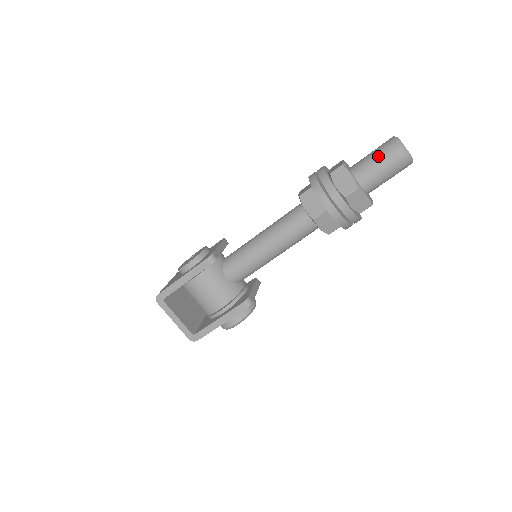
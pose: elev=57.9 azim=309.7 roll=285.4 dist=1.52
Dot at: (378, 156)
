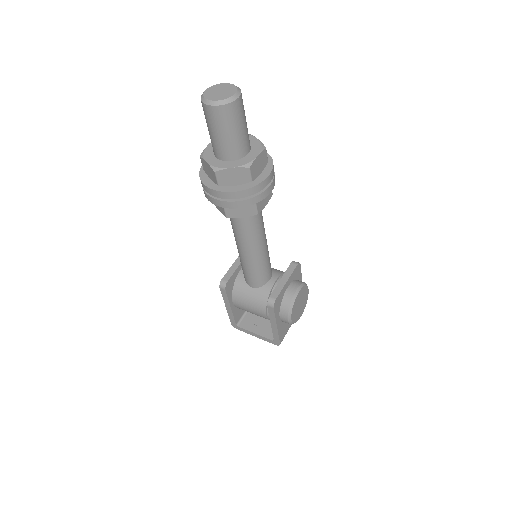
Dot at: (207, 125)
